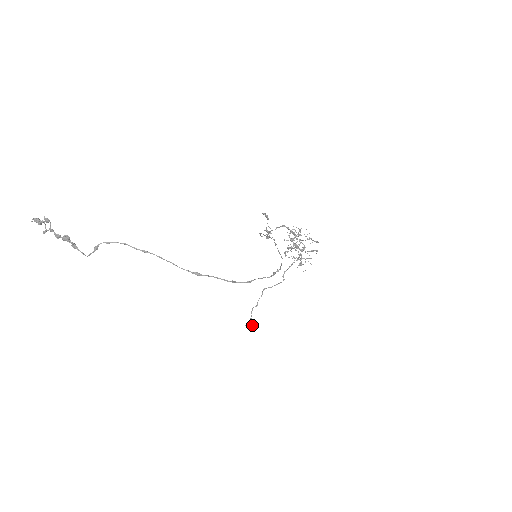
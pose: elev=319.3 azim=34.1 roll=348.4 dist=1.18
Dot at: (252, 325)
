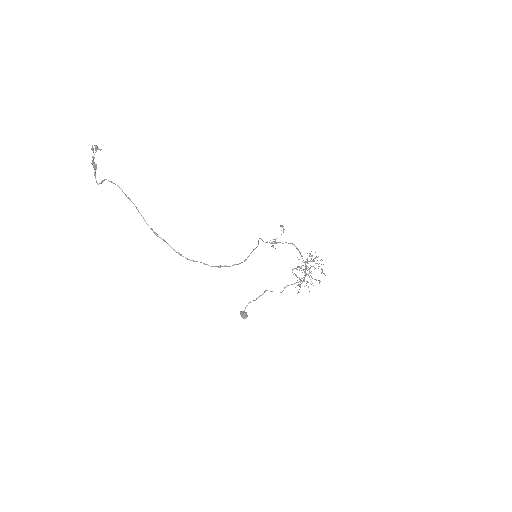
Dot at: (243, 314)
